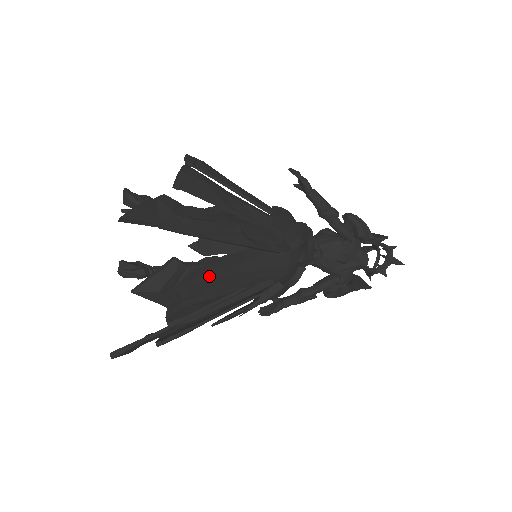
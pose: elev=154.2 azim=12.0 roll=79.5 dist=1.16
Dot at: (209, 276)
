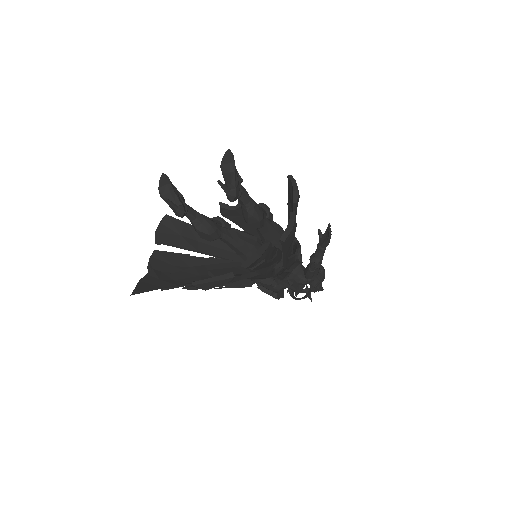
Dot at: occluded
